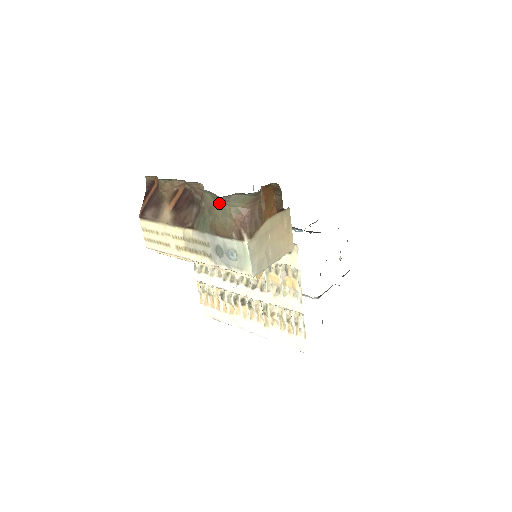
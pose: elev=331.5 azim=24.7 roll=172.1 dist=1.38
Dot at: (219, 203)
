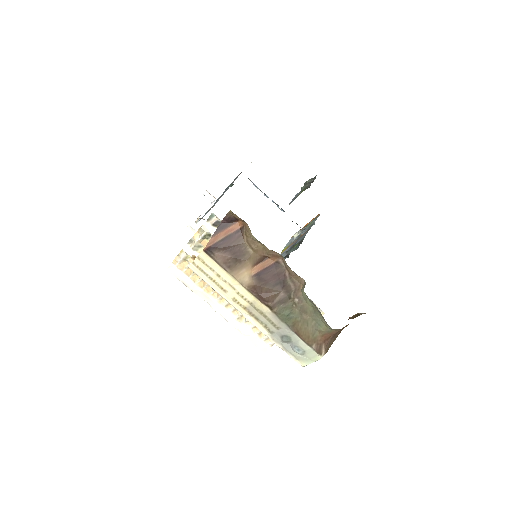
Dot at: (318, 317)
